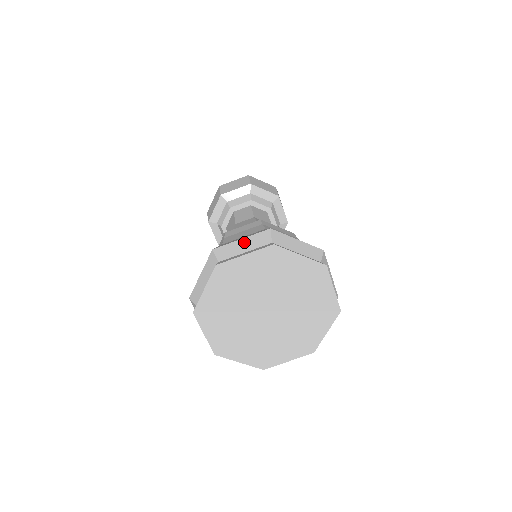
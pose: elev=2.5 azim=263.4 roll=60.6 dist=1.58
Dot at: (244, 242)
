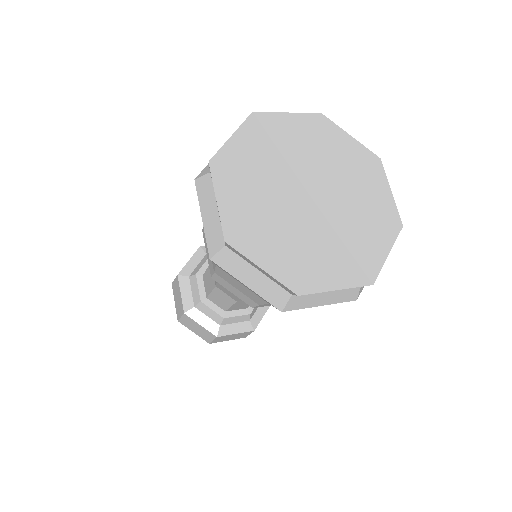
Dot at: occluded
